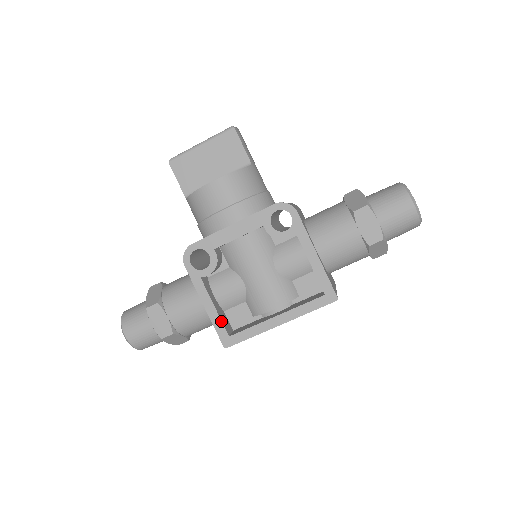
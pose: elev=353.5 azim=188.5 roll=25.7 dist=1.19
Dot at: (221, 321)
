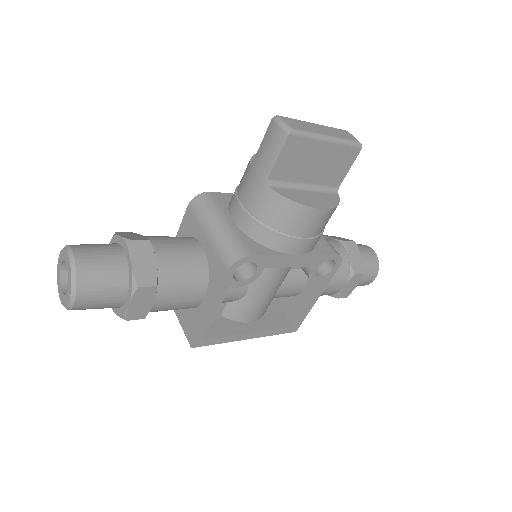
Dot at: occluded
